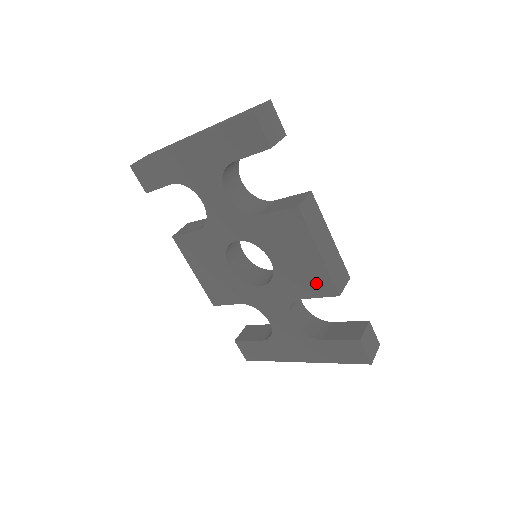
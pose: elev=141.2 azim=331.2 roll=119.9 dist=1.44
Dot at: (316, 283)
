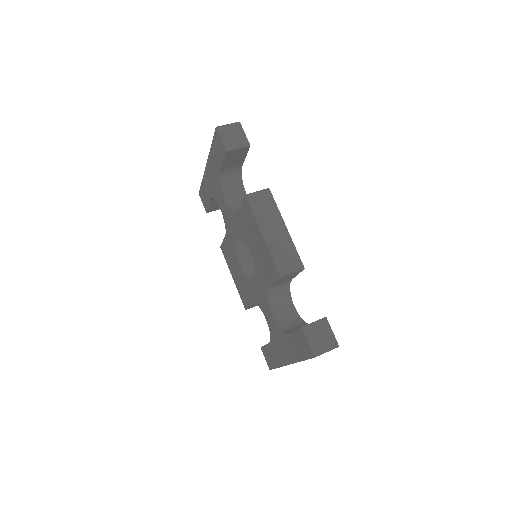
Dot at: (269, 267)
